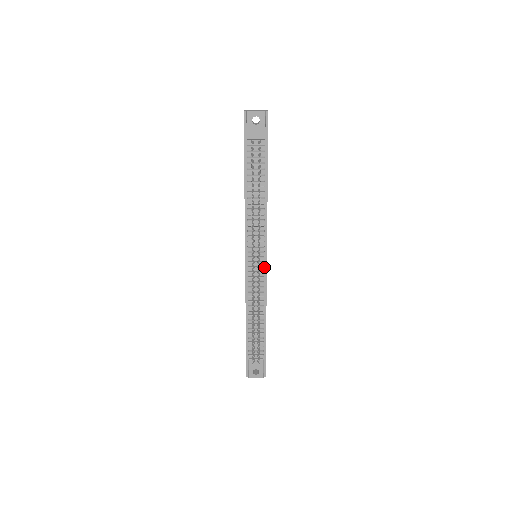
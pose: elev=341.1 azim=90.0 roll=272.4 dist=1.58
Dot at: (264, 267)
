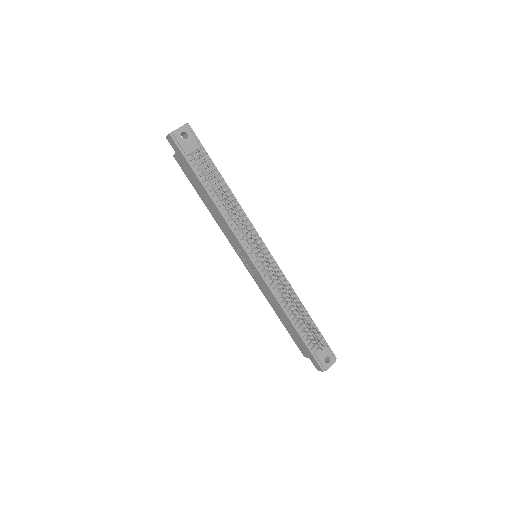
Dot at: occluded
